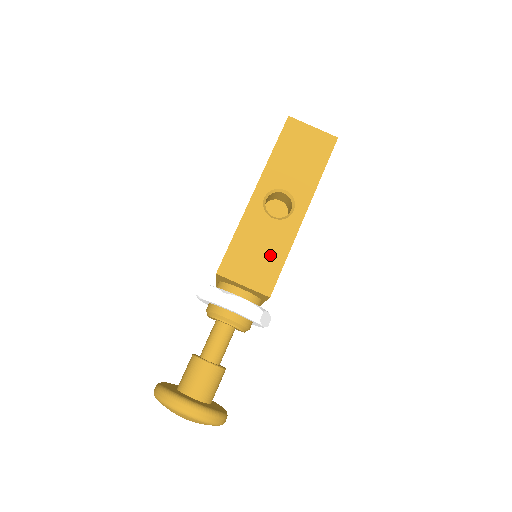
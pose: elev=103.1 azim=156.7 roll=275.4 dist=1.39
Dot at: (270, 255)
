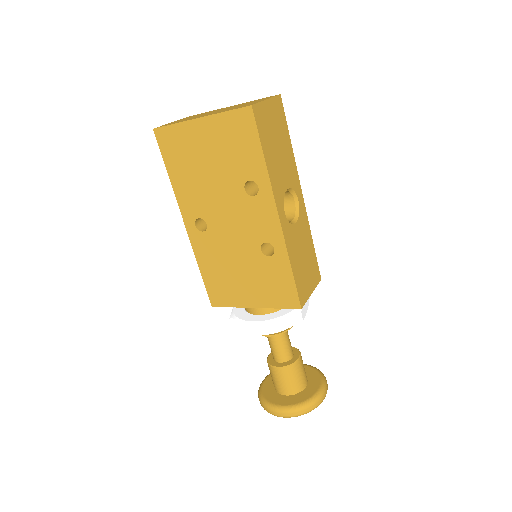
Dot at: (308, 253)
